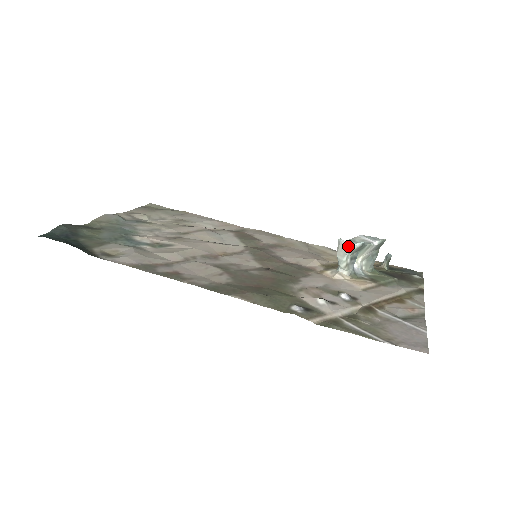
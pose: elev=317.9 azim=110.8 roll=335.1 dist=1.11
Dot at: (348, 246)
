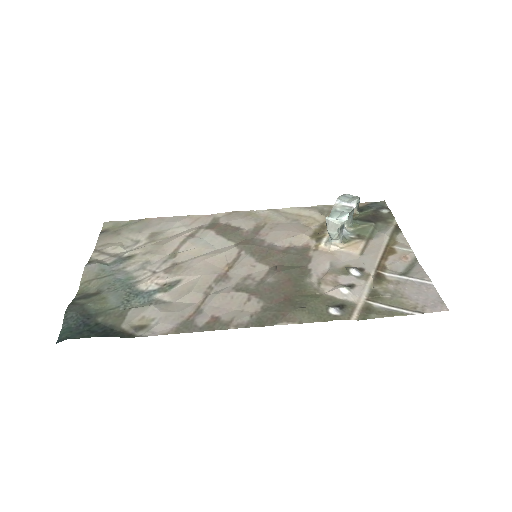
Dot at: (338, 223)
